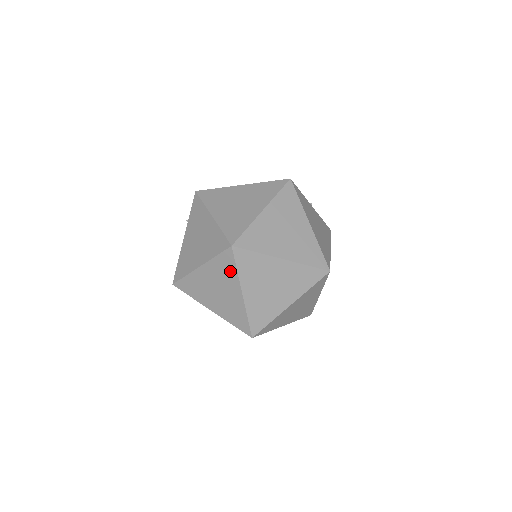
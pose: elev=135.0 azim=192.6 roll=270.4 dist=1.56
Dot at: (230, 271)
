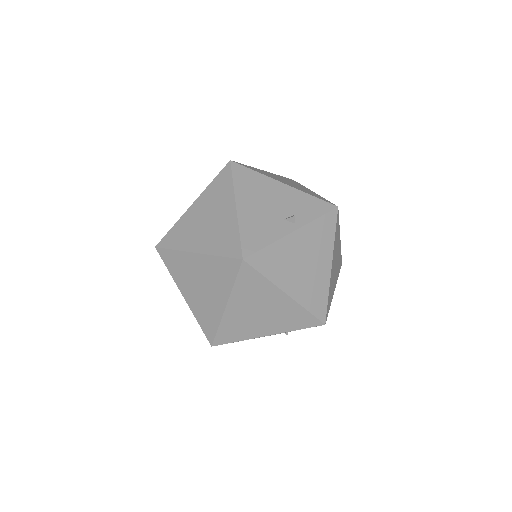
Dot at: occluded
